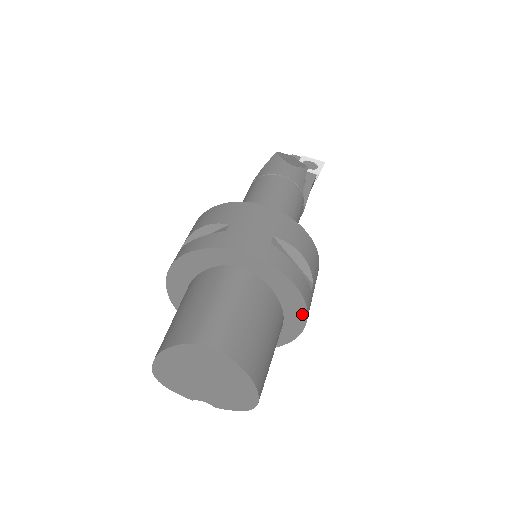
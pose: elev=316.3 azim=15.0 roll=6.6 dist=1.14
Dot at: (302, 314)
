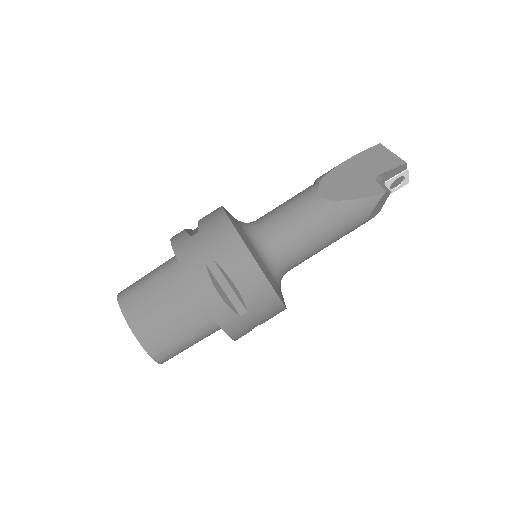
Dot at: occluded
